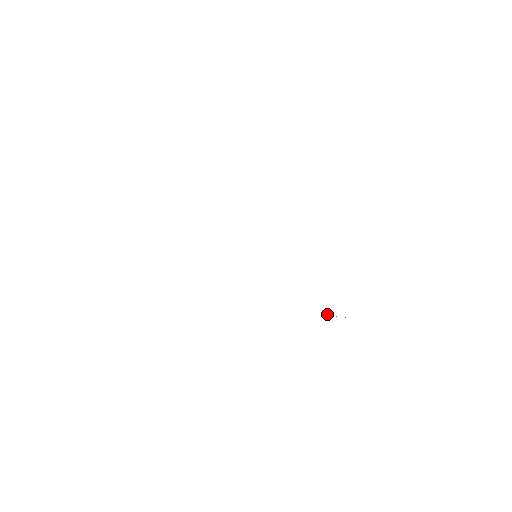
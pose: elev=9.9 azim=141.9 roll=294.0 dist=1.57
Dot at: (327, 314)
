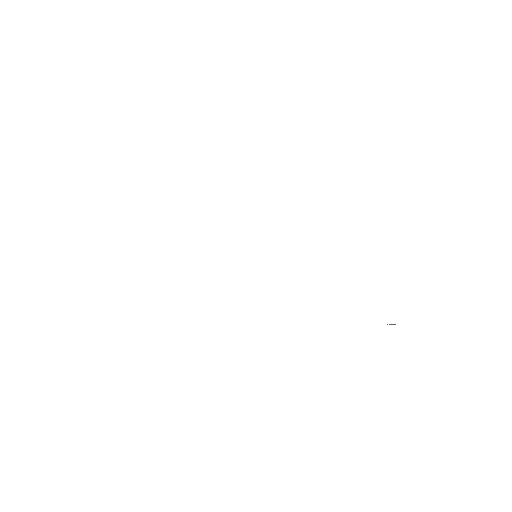
Dot at: occluded
